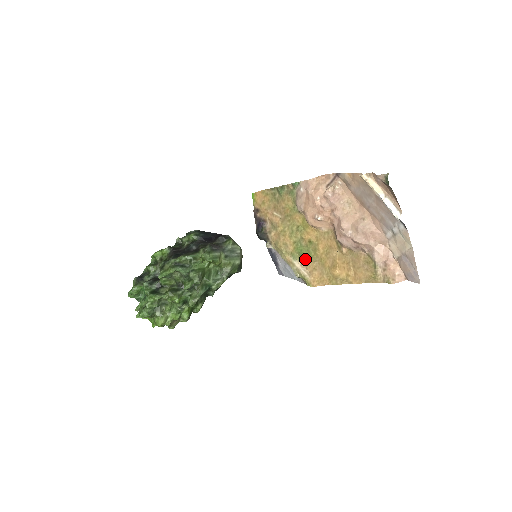
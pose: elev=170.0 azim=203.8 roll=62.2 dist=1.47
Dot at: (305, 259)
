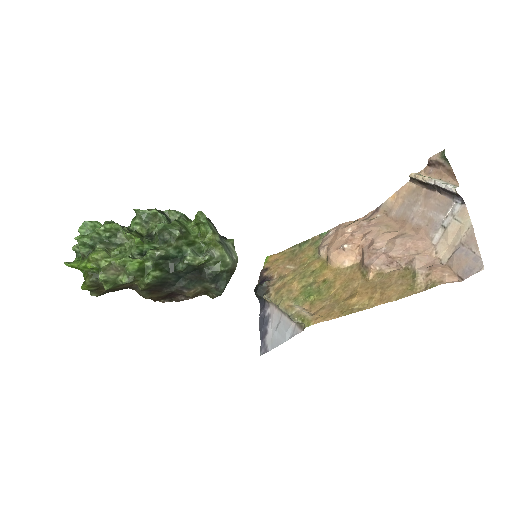
Dot at: (311, 302)
